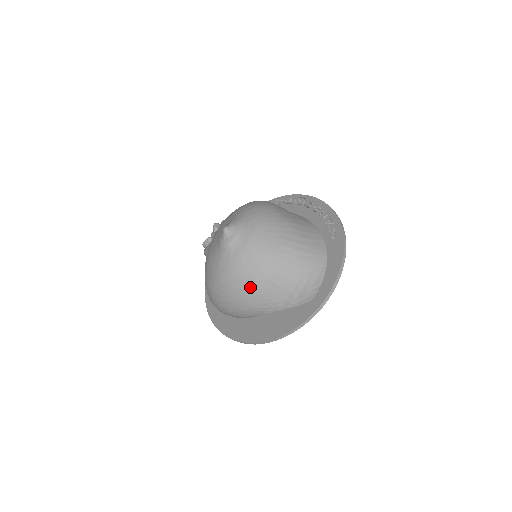
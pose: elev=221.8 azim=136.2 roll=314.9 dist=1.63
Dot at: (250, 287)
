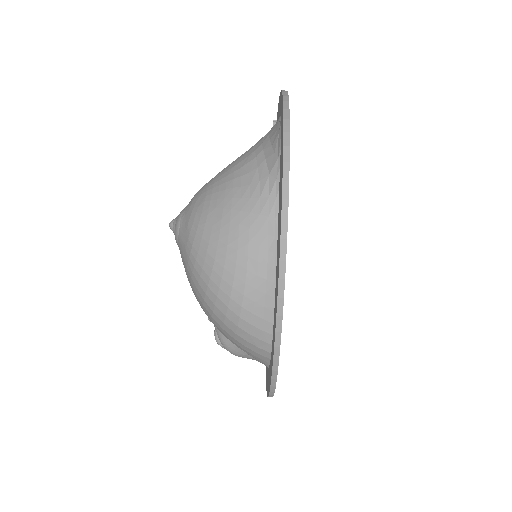
Dot at: (222, 207)
